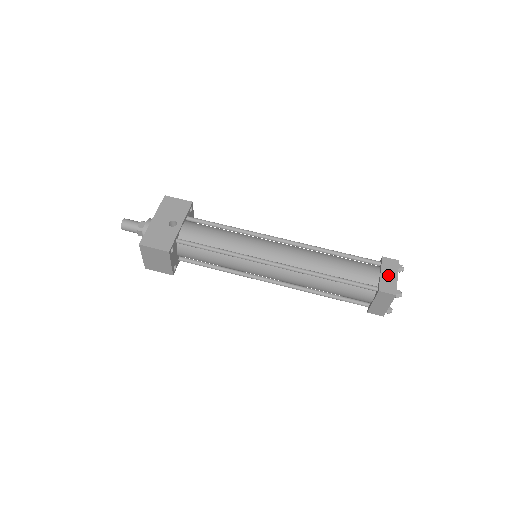
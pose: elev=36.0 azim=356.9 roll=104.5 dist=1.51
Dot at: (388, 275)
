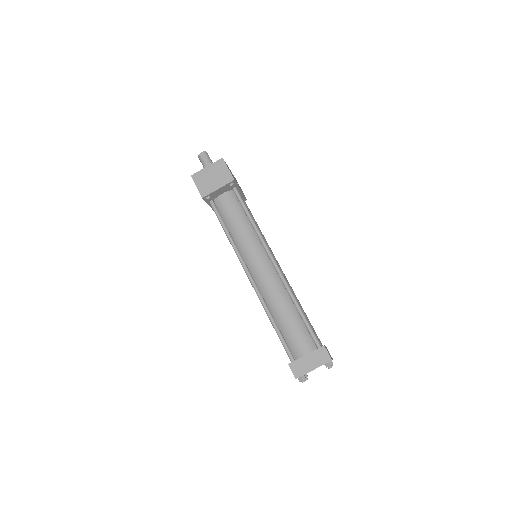
Dot at: occluded
